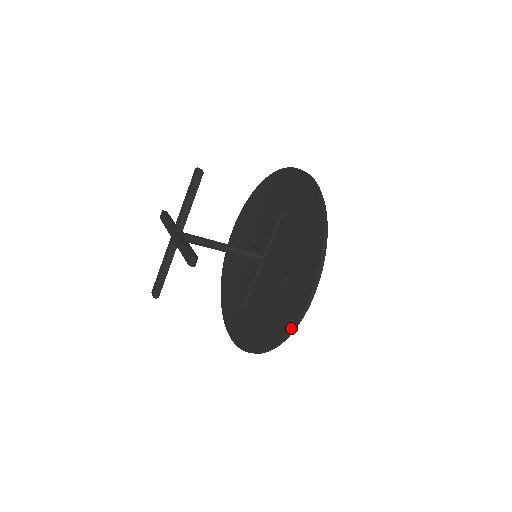
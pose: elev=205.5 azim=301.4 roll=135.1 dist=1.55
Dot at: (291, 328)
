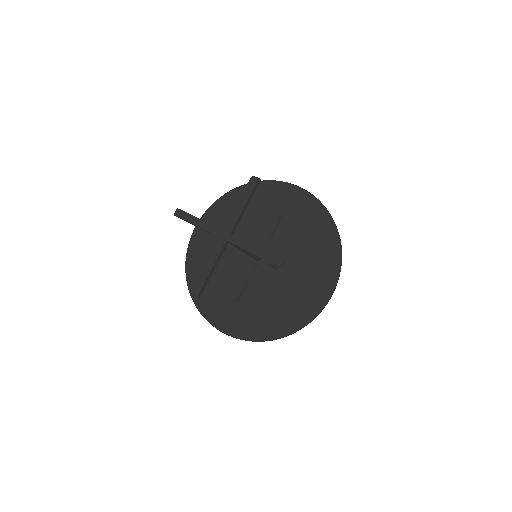
Dot at: (316, 316)
